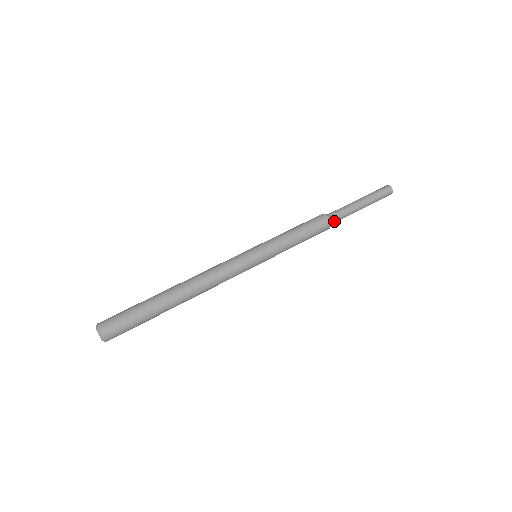
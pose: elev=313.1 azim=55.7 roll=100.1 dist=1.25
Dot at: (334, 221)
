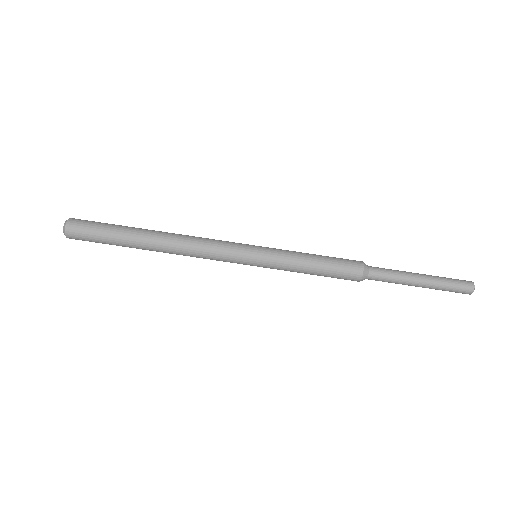
Dot at: (368, 278)
